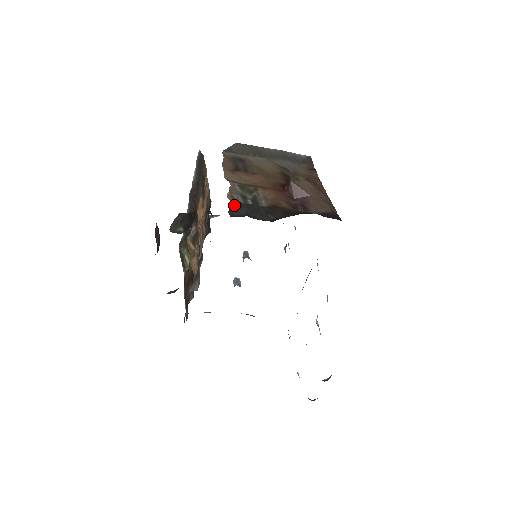
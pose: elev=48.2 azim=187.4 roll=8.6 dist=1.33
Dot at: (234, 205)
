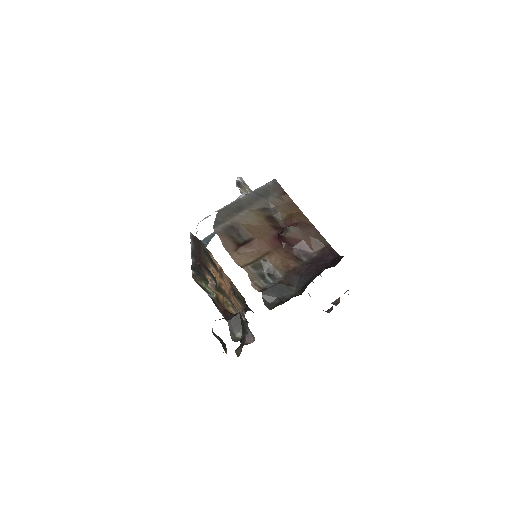
Dot at: (264, 295)
